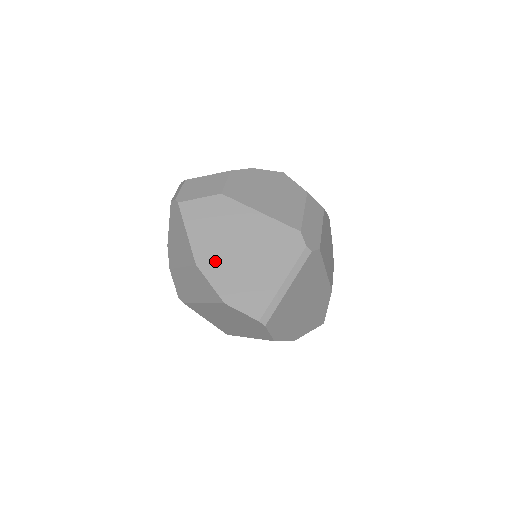
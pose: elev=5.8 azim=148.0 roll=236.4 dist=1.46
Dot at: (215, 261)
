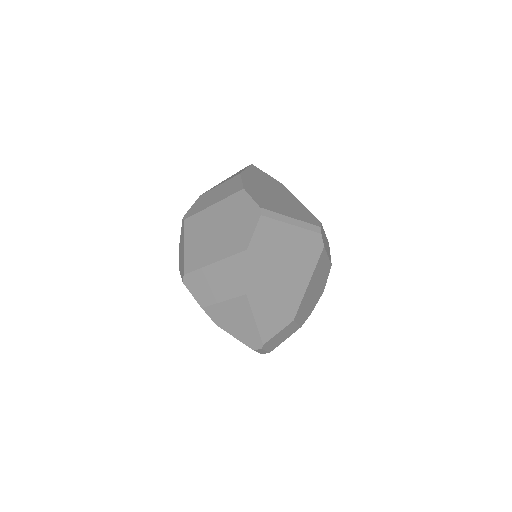
Dot at: (254, 182)
